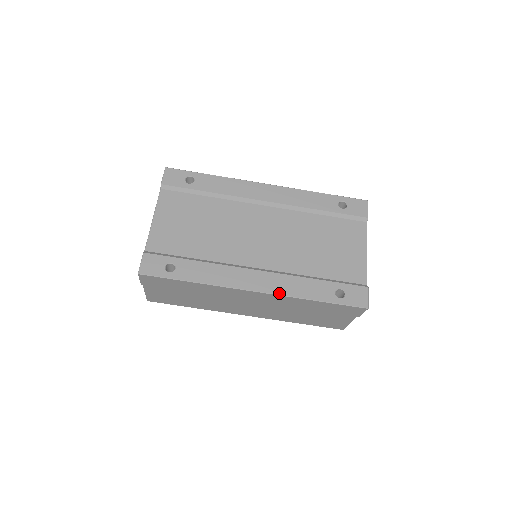
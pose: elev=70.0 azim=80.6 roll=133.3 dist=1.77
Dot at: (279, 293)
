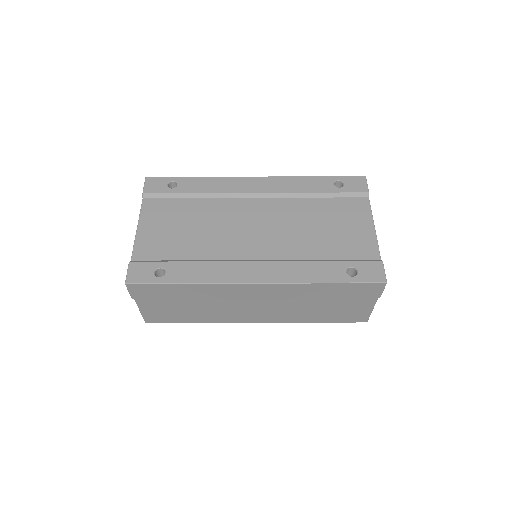
Dot at: (283, 281)
